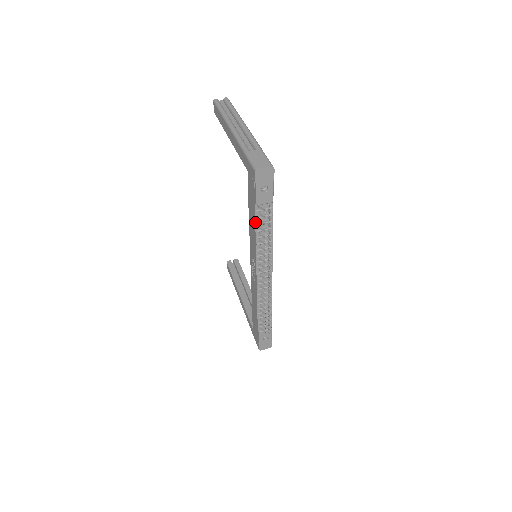
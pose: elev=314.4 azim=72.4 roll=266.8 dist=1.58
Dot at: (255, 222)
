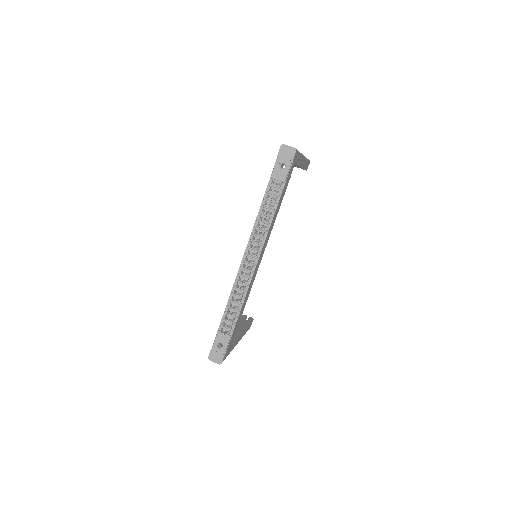
Dot at: (264, 196)
